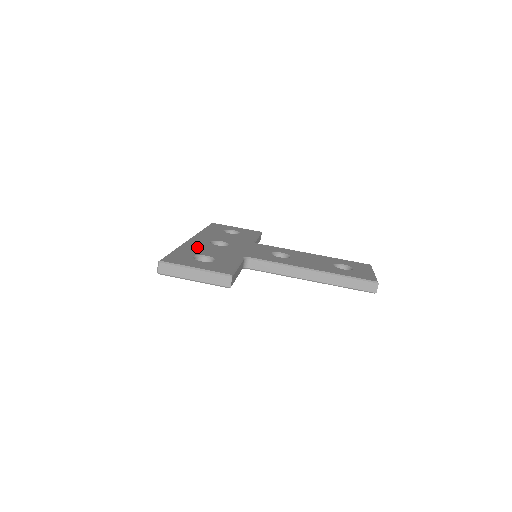
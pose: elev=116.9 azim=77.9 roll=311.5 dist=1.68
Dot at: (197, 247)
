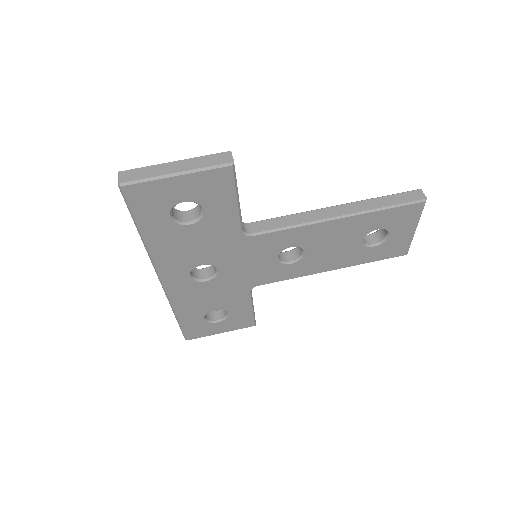
Dot at: occluded
